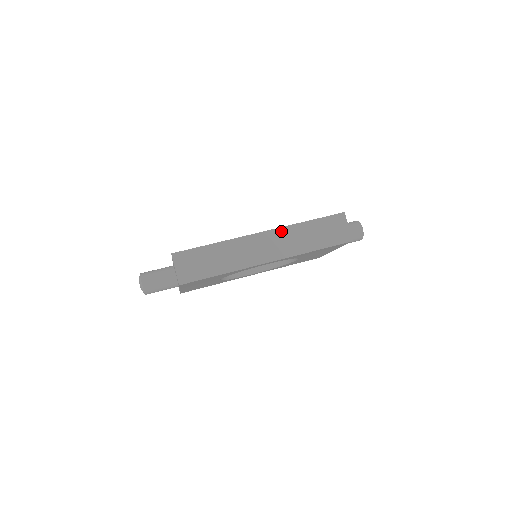
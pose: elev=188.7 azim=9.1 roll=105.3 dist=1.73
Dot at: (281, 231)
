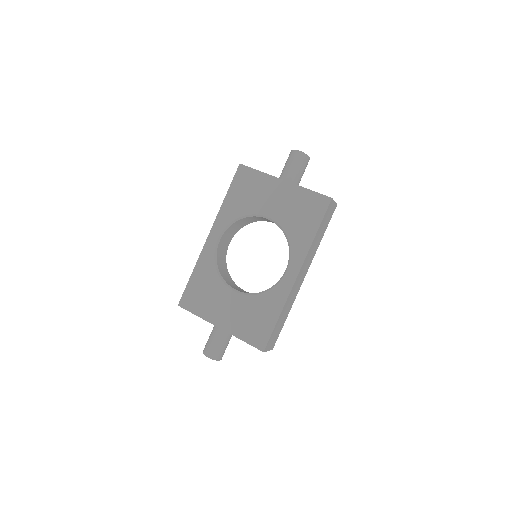
Dot at: (306, 259)
